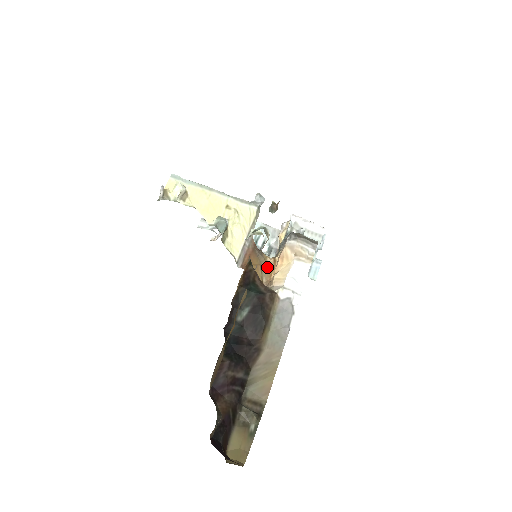
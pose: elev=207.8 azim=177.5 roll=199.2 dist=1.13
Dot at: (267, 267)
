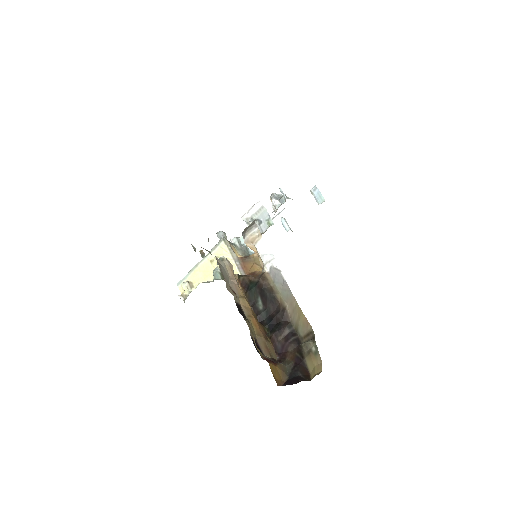
Dot at: (258, 260)
